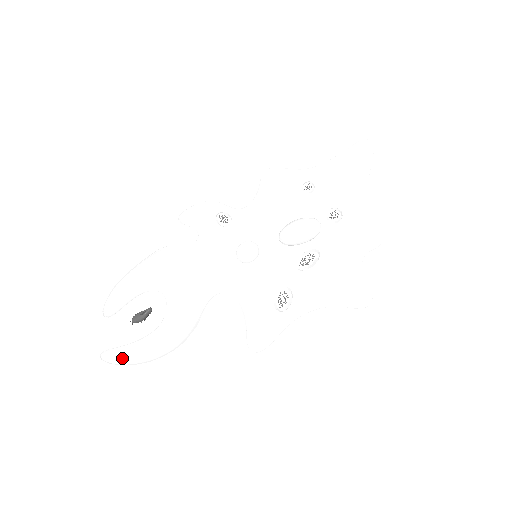
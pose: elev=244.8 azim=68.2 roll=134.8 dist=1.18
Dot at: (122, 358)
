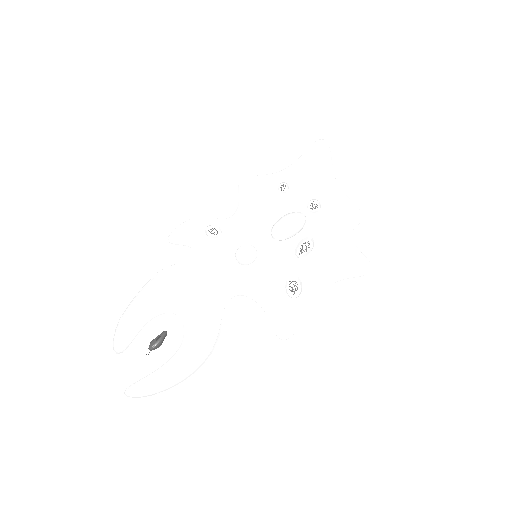
Dot at: (152, 387)
